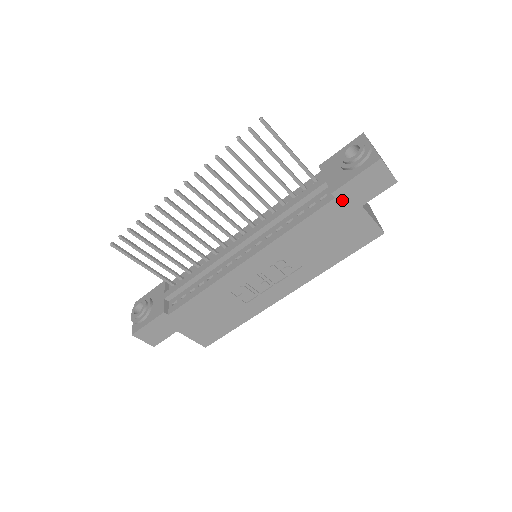
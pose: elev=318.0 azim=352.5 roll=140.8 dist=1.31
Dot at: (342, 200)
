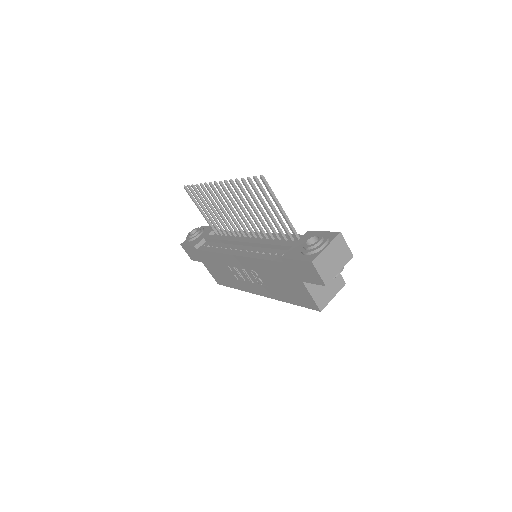
Dot at: (289, 267)
